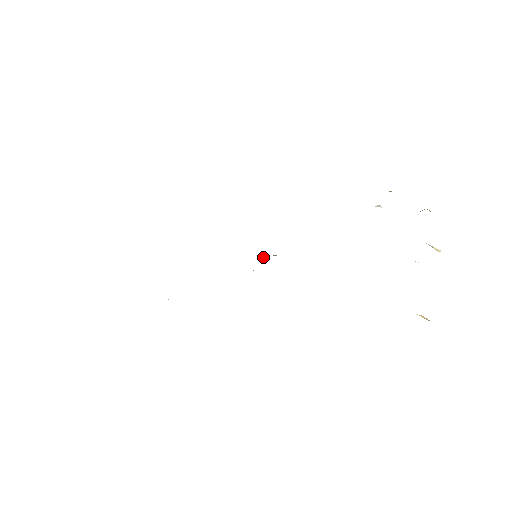
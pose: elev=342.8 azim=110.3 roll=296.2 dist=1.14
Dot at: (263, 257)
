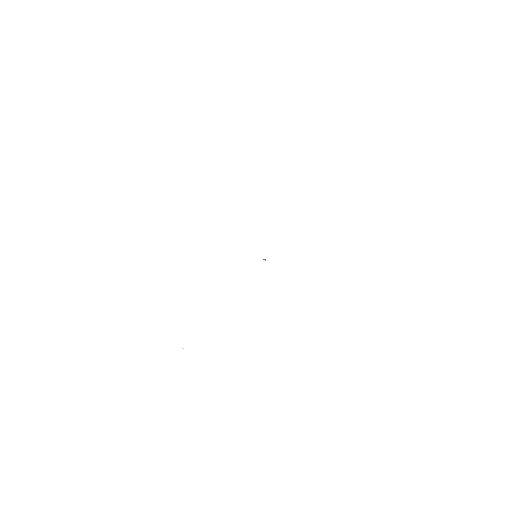
Dot at: occluded
